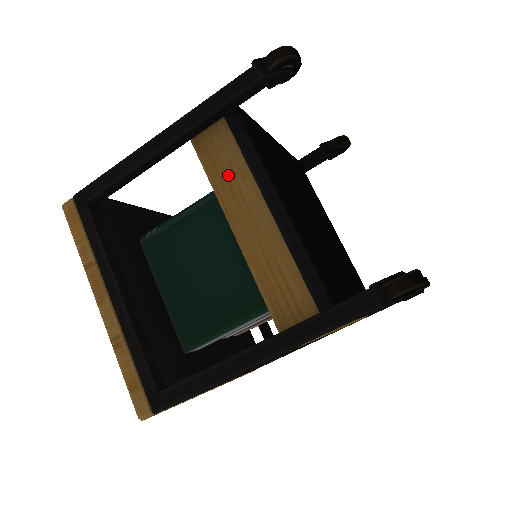
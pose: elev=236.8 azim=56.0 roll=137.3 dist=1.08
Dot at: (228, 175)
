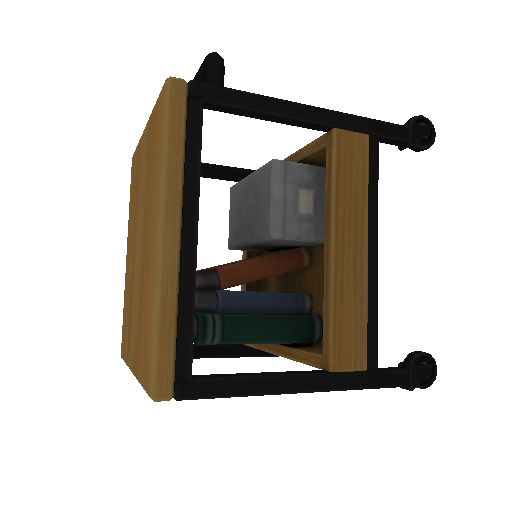
Dot at: occluded
